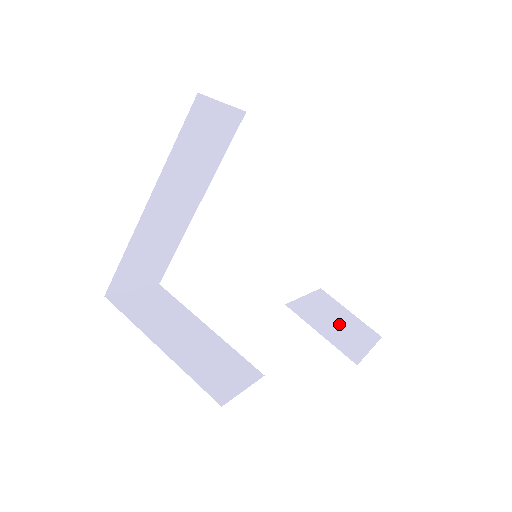
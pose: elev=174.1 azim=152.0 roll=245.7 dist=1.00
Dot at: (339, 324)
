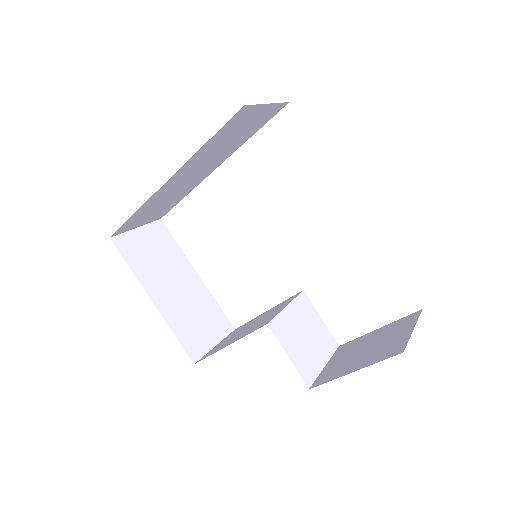
Dot at: (307, 338)
